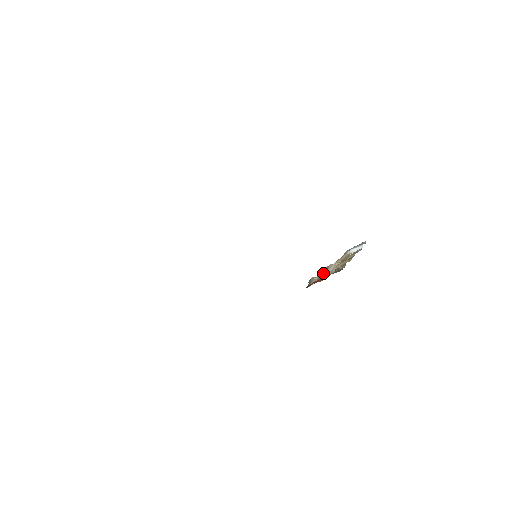
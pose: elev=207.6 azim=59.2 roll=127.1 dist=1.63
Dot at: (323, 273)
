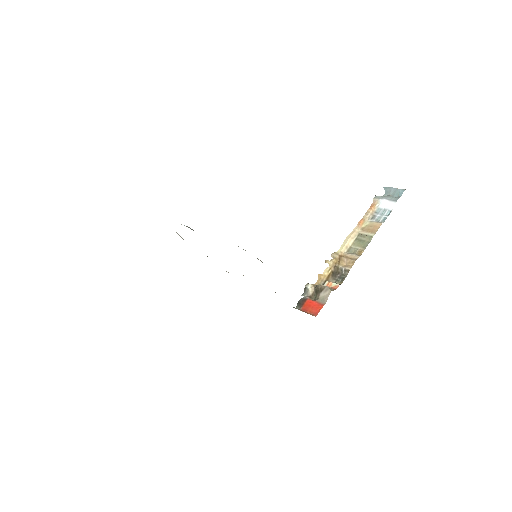
Dot at: (318, 291)
